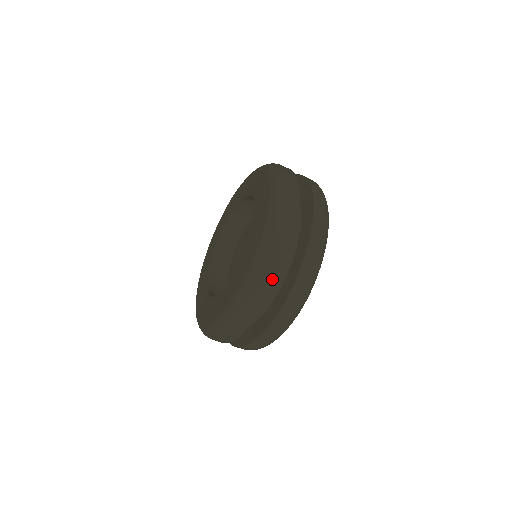
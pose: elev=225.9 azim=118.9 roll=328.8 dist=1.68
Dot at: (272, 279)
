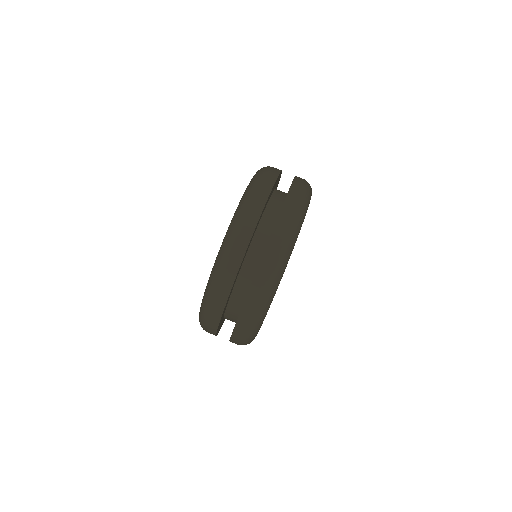
Dot at: (228, 282)
